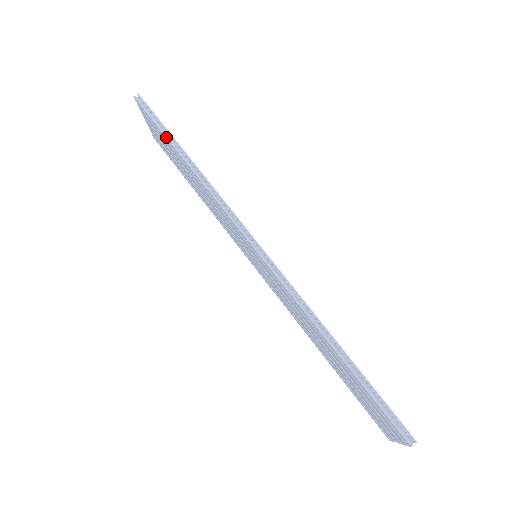
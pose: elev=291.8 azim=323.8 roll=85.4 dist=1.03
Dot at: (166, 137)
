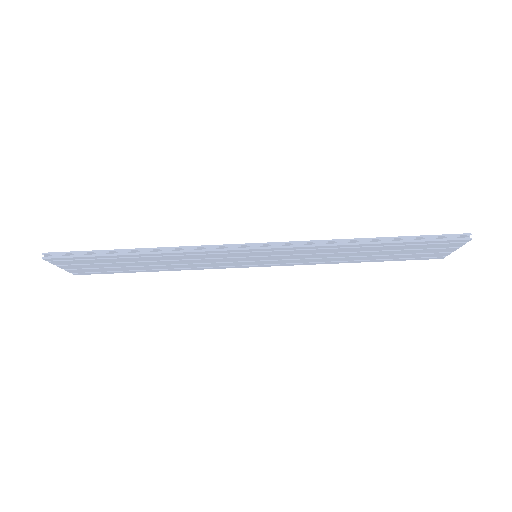
Dot at: (107, 256)
